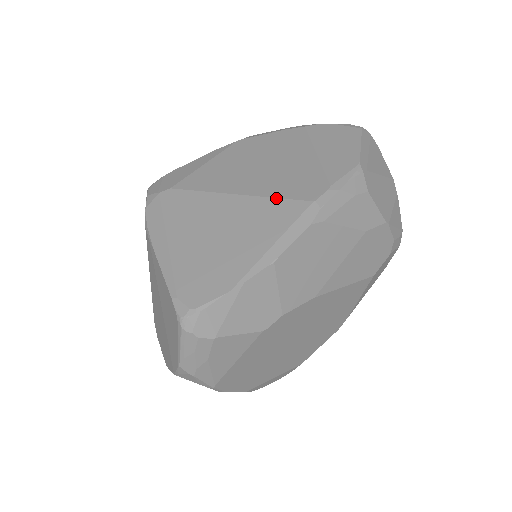
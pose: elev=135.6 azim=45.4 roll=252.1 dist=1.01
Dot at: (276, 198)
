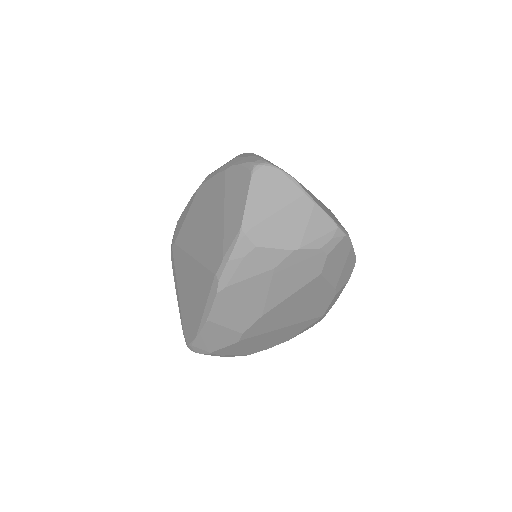
Dot at: (204, 266)
